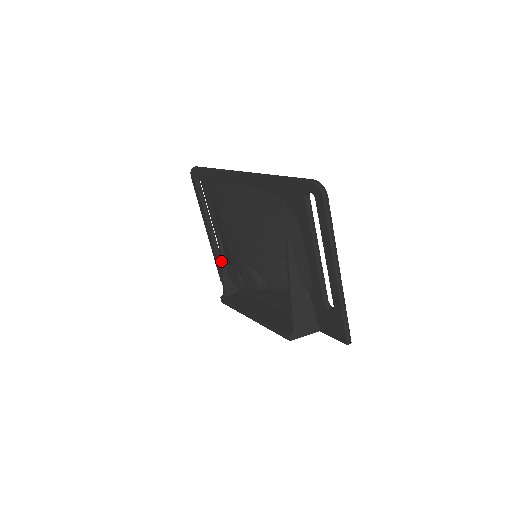
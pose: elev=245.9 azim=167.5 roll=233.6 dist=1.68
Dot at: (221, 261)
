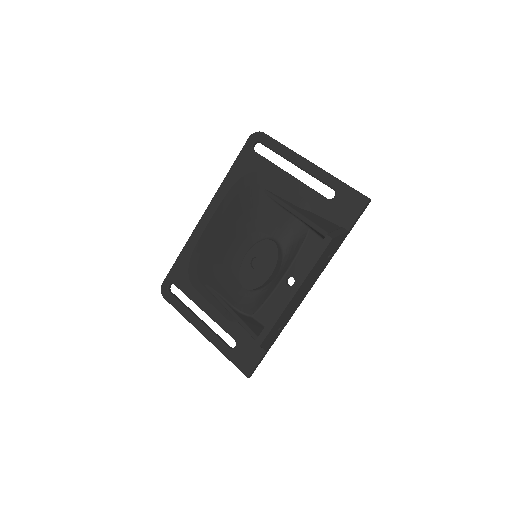
Dot at: (232, 312)
